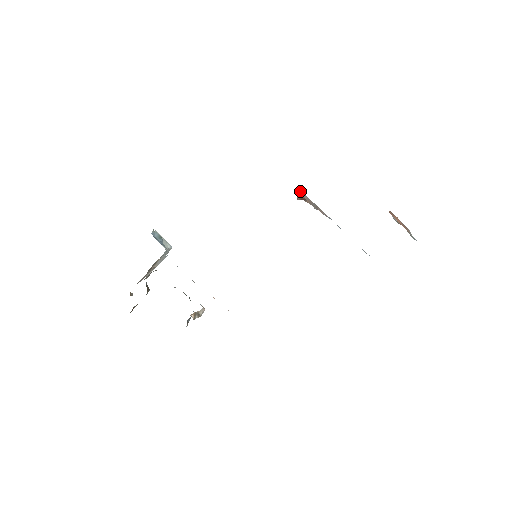
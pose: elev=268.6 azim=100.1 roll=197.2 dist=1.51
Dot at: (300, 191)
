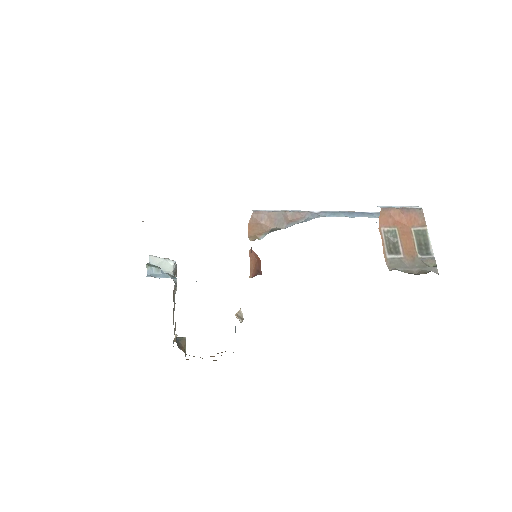
Dot at: (252, 214)
